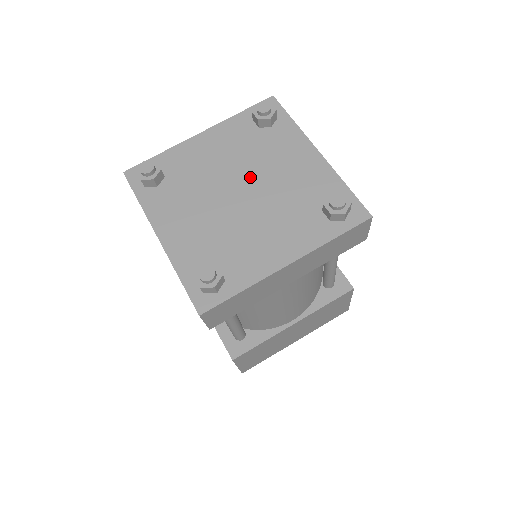
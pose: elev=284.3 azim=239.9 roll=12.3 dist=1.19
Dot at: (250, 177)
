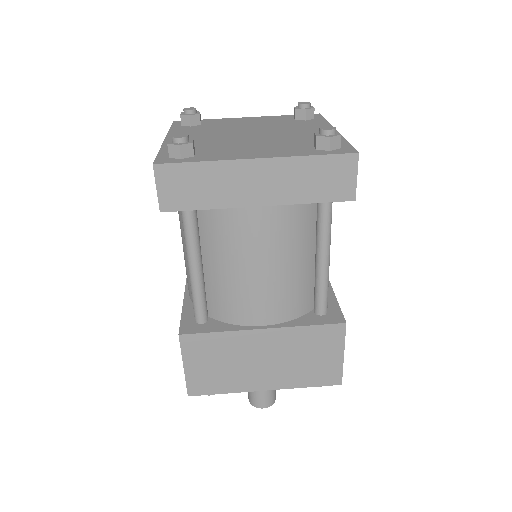
Dot at: (266, 131)
